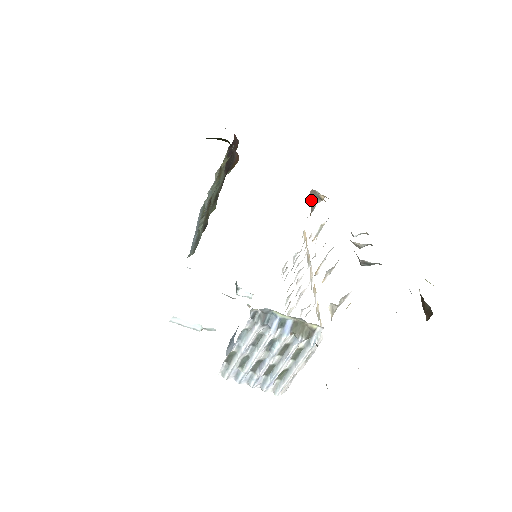
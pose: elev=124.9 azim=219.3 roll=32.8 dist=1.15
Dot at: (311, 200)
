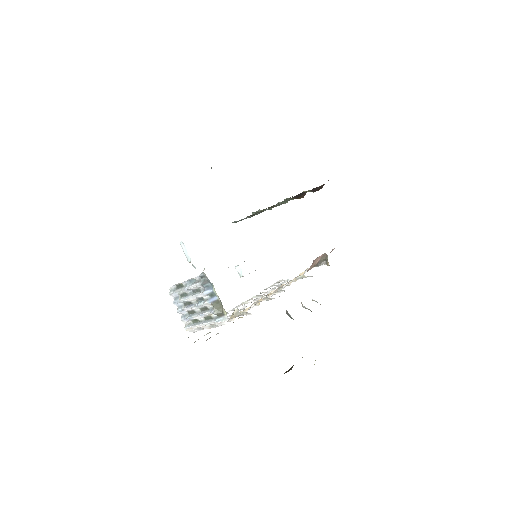
Dot at: (321, 259)
